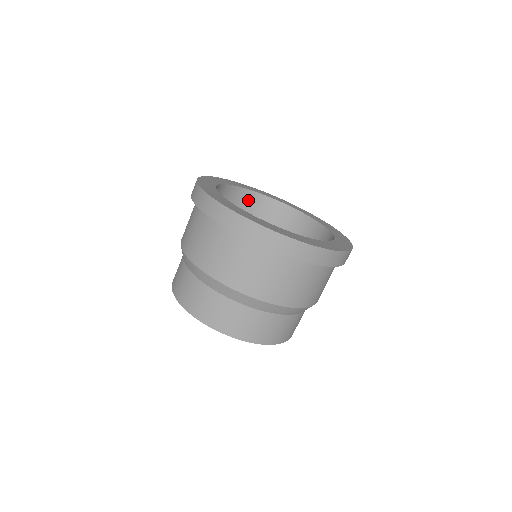
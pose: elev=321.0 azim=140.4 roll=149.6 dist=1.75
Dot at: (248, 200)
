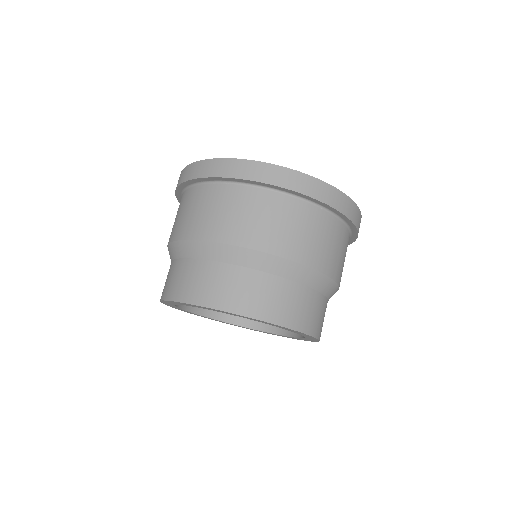
Dot at: occluded
